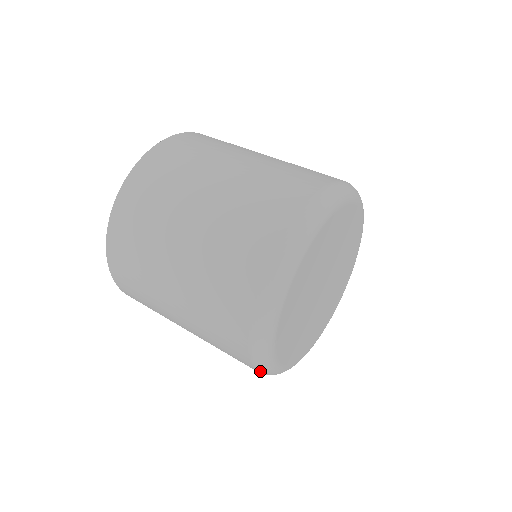
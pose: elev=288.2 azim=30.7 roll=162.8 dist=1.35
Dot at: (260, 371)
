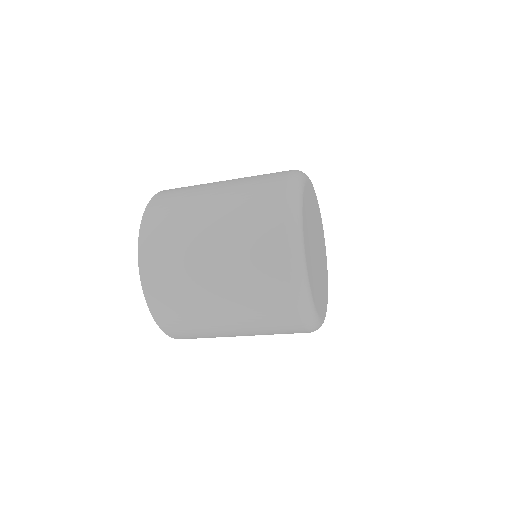
Dot at: (307, 324)
